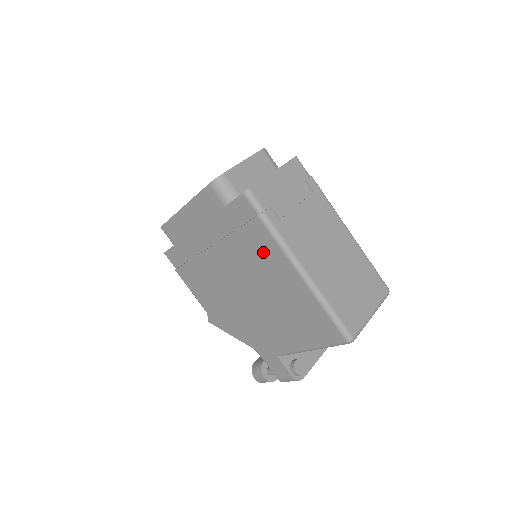
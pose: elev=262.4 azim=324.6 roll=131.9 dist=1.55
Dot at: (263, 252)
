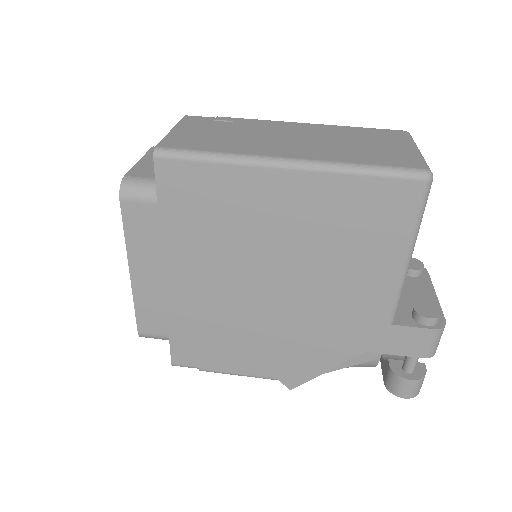
Dot at: (240, 200)
